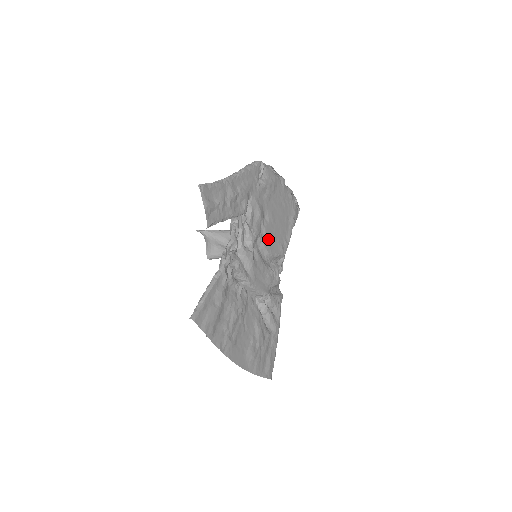
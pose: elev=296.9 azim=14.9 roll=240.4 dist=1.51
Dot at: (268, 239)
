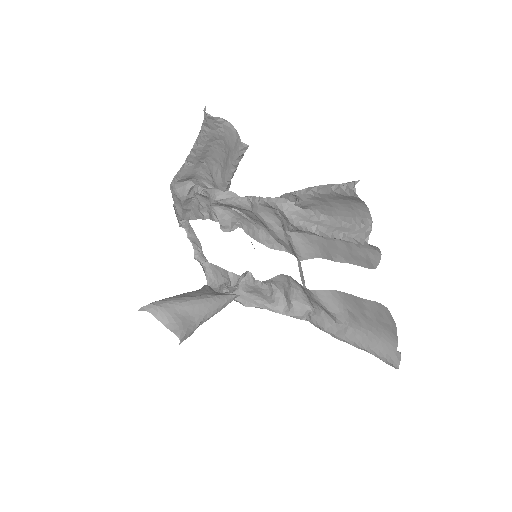
Dot at: occluded
